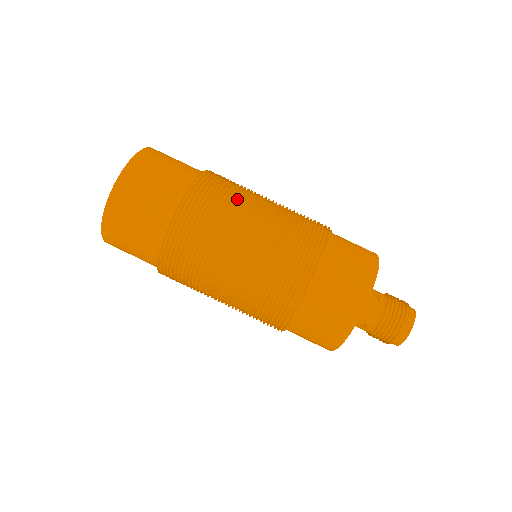
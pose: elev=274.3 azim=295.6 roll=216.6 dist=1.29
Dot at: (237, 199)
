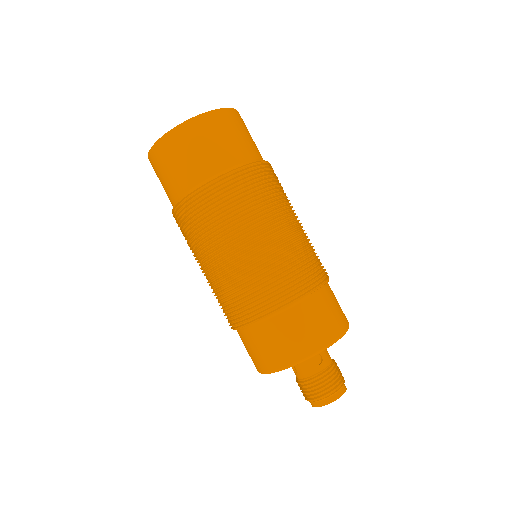
Dot at: (260, 208)
